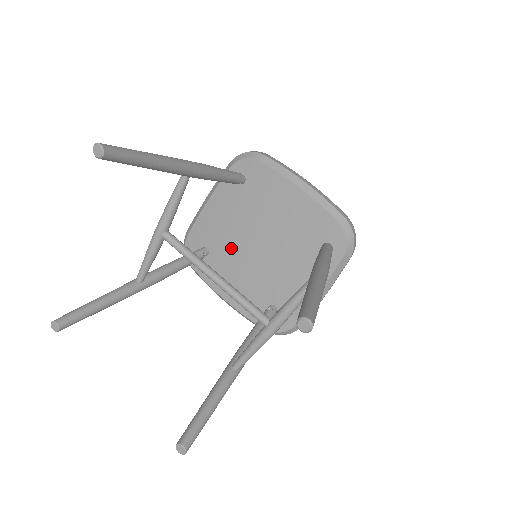
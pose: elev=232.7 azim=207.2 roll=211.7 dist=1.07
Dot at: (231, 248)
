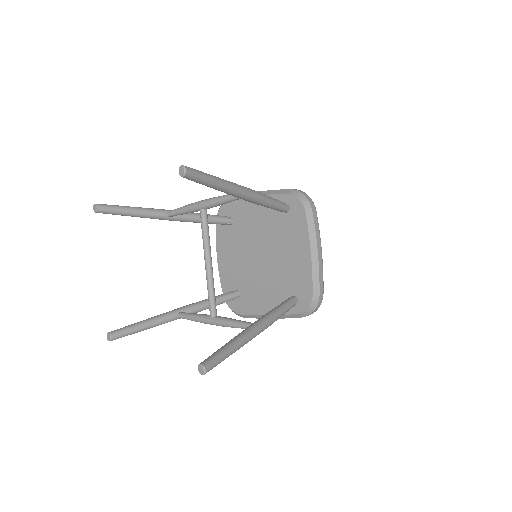
Dot at: (246, 237)
